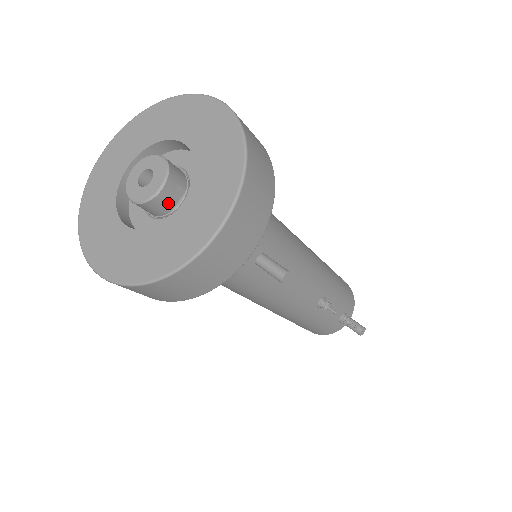
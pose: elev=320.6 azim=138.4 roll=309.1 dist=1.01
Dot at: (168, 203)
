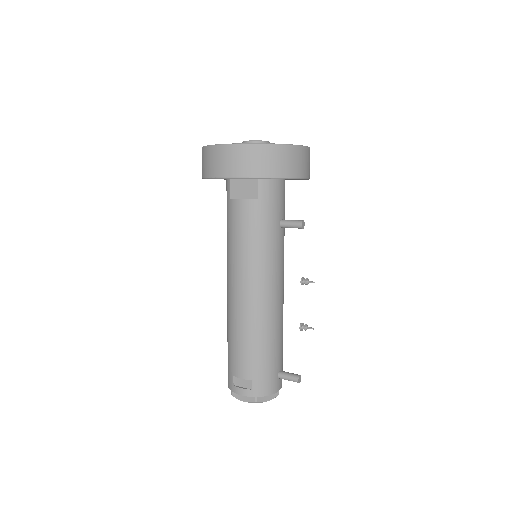
Dot at: occluded
